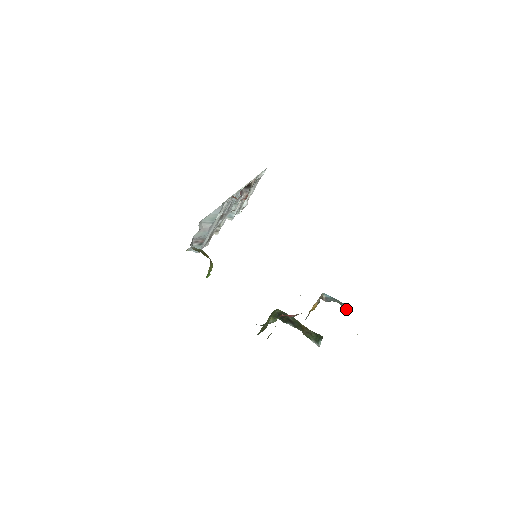
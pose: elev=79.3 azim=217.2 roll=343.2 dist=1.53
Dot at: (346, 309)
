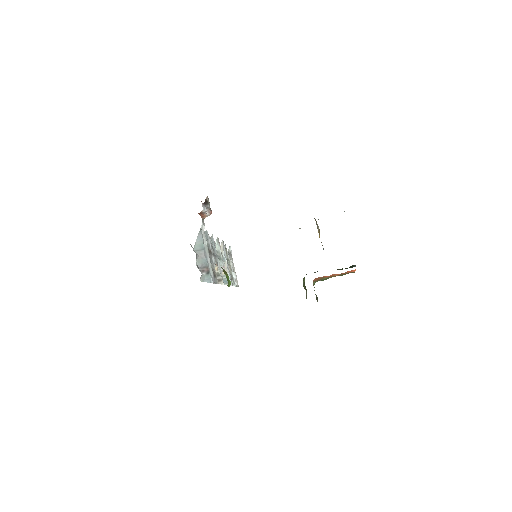
Dot at: occluded
